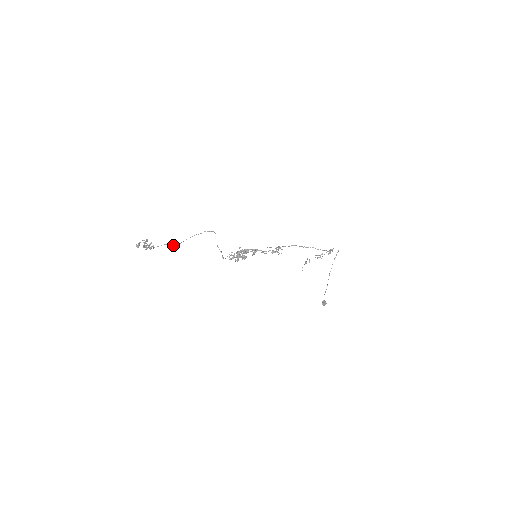
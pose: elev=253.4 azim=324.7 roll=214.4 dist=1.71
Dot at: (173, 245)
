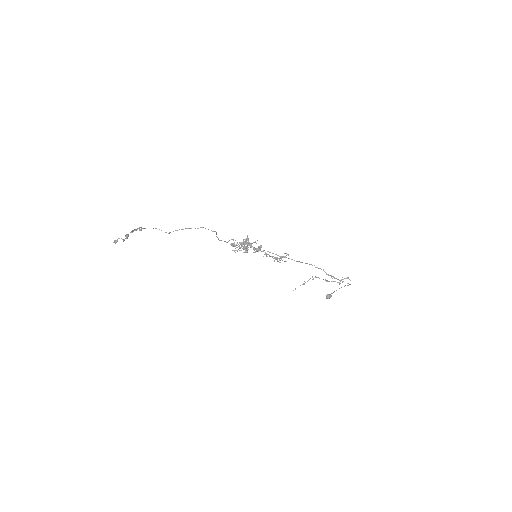
Dot at: occluded
